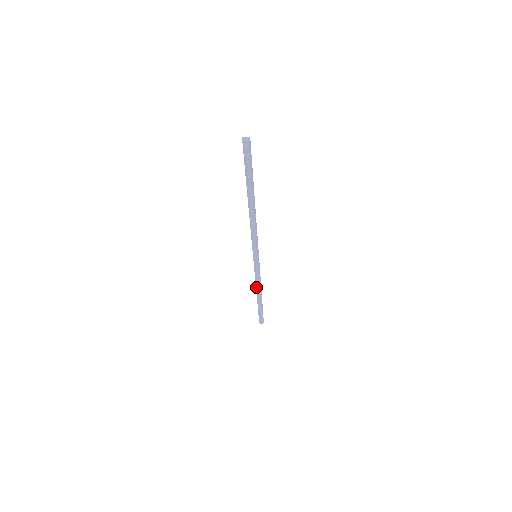
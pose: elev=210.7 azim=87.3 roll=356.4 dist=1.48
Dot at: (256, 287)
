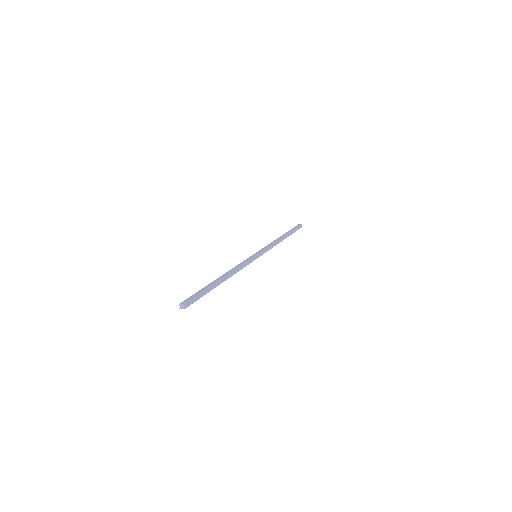
Dot at: occluded
